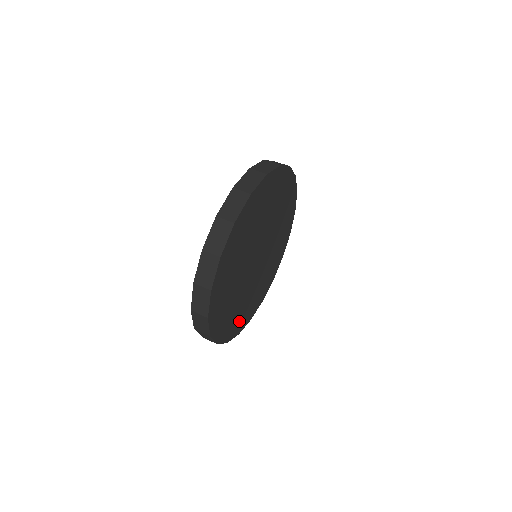
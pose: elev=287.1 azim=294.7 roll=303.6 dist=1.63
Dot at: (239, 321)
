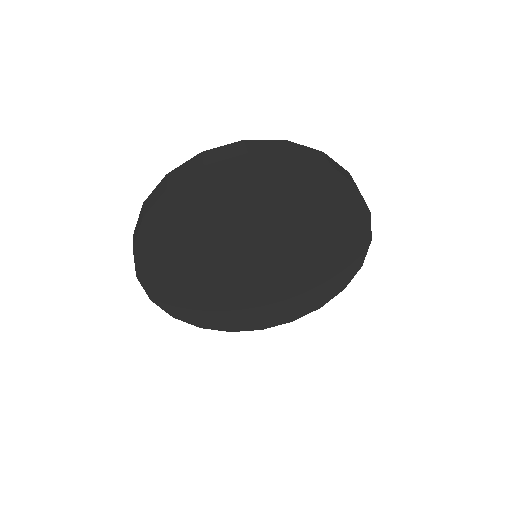
Dot at: (203, 311)
